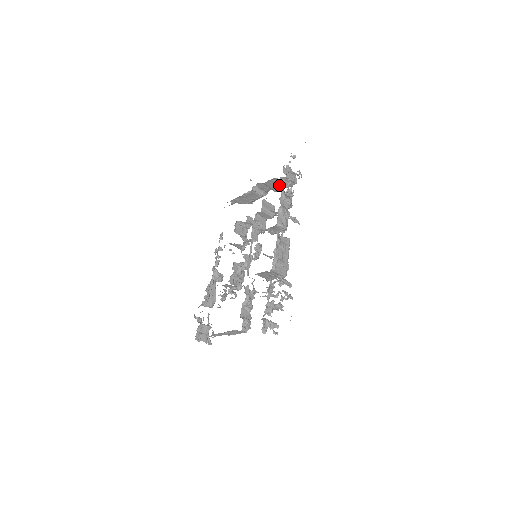
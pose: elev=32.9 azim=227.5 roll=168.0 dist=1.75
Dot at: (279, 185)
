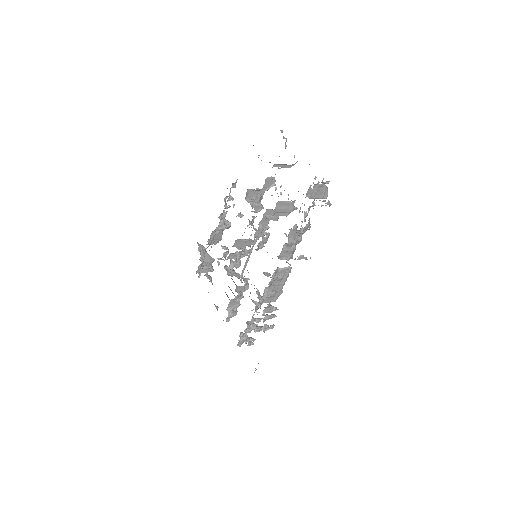
Dot at: occluded
